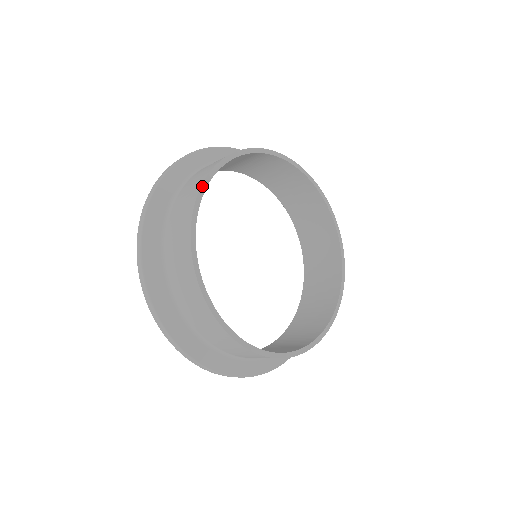
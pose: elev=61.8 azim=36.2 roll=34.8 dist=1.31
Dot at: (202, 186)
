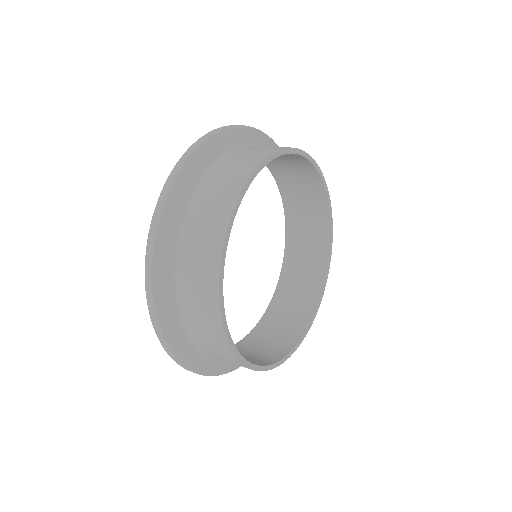
Dot at: (268, 157)
